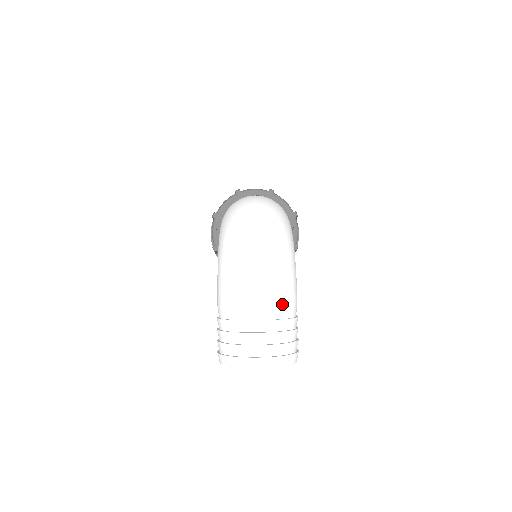
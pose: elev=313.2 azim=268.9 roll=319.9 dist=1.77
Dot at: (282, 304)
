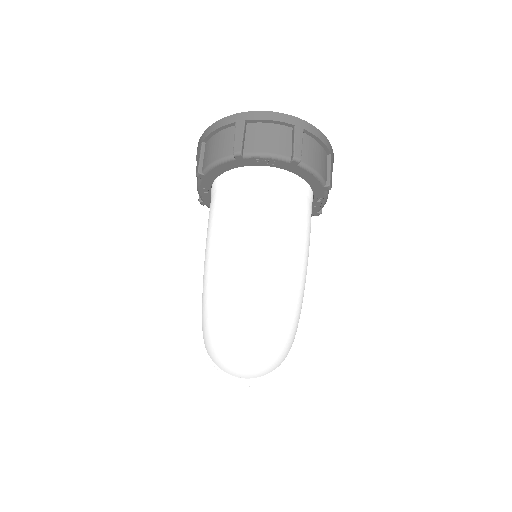
Dot at: (271, 371)
